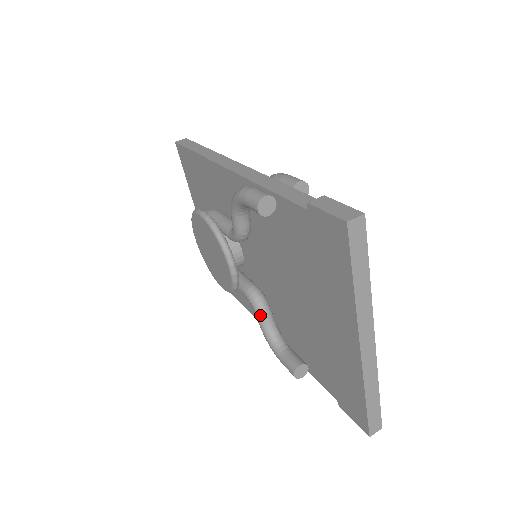
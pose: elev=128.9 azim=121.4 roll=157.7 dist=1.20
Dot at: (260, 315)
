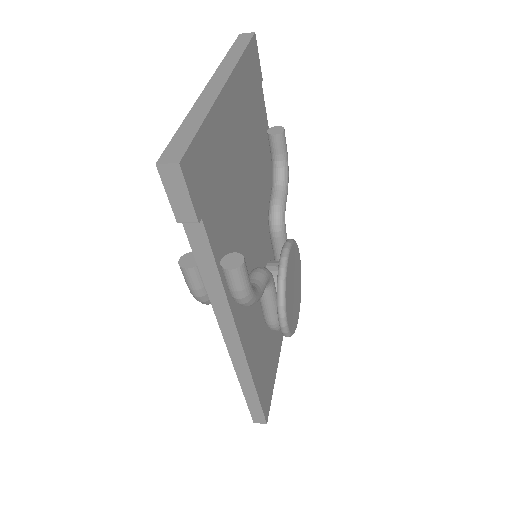
Dot at: occluded
